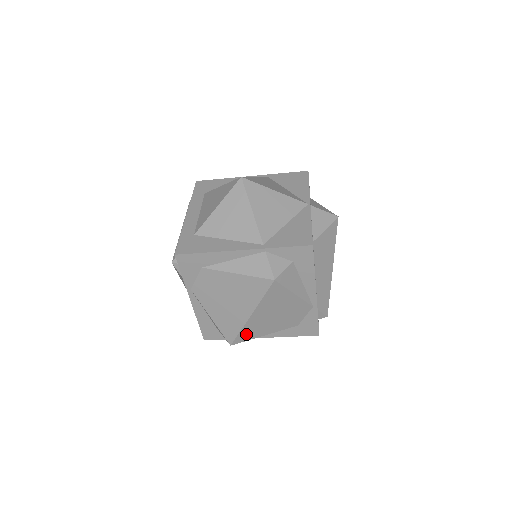
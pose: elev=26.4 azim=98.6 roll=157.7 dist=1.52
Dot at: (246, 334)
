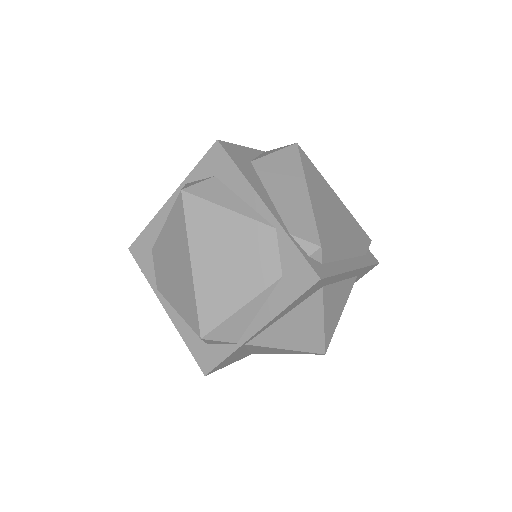
Dot at: (209, 308)
